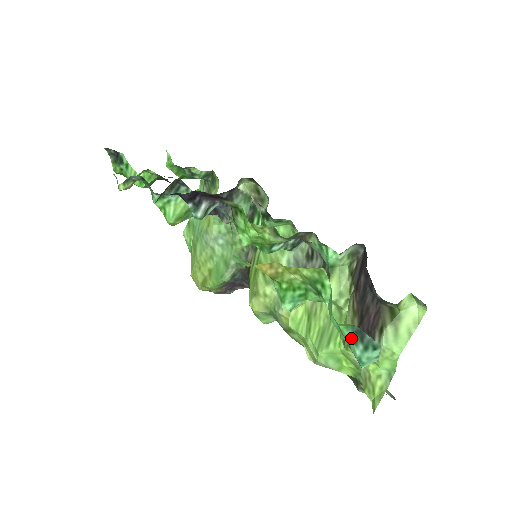
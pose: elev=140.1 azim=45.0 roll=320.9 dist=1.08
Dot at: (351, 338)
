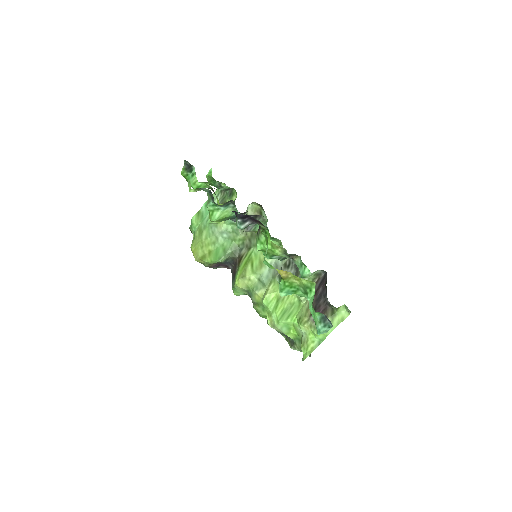
Dot at: (319, 320)
